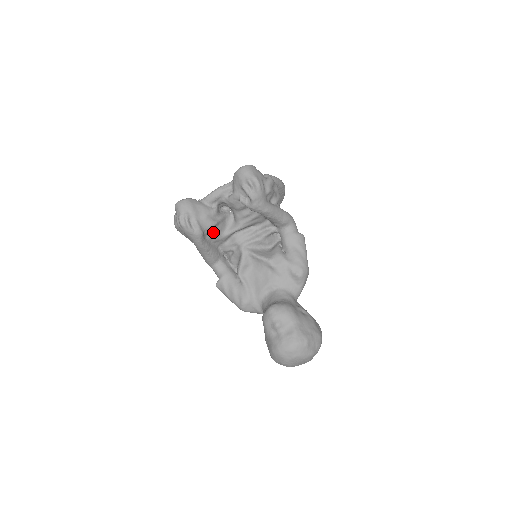
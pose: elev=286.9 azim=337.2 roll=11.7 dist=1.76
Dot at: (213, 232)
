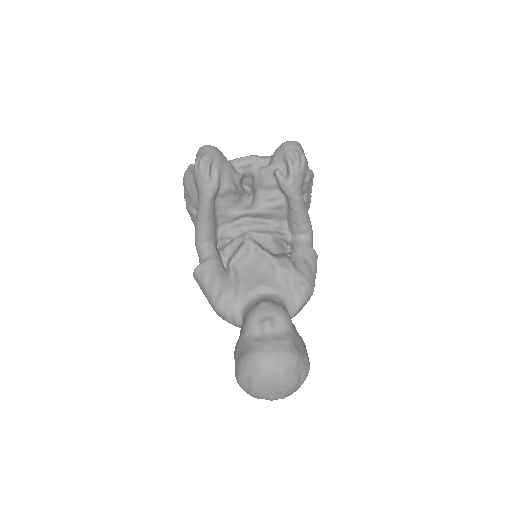
Dot at: (226, 199)
